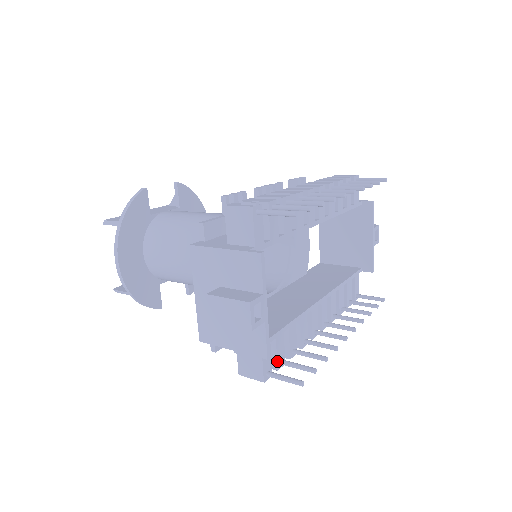
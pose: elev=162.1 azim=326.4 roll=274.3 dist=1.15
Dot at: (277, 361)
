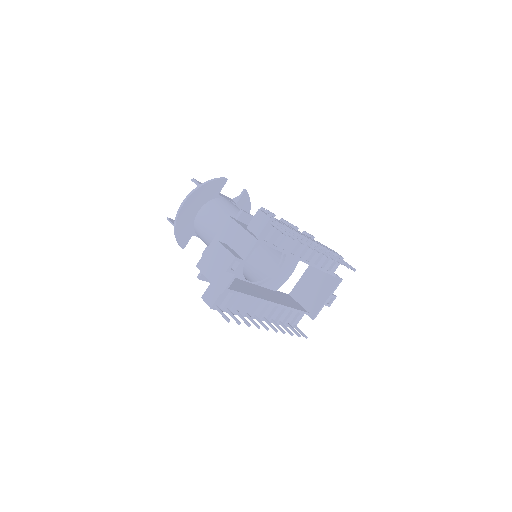
Dot at: (225, 306)
